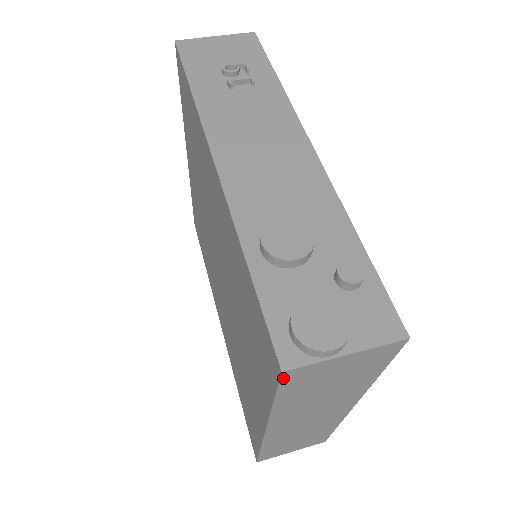
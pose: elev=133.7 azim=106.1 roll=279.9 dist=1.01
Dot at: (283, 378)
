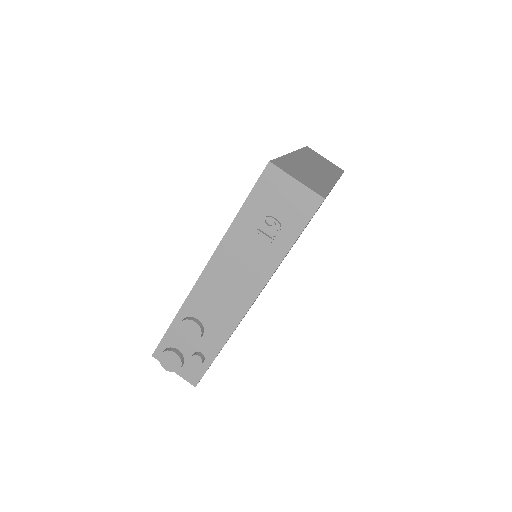
Dot at: occluded
